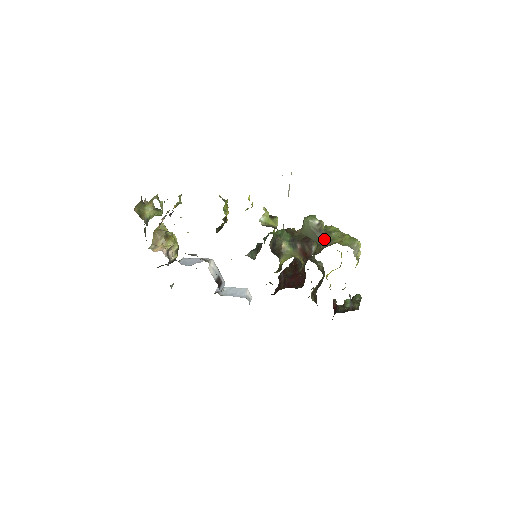
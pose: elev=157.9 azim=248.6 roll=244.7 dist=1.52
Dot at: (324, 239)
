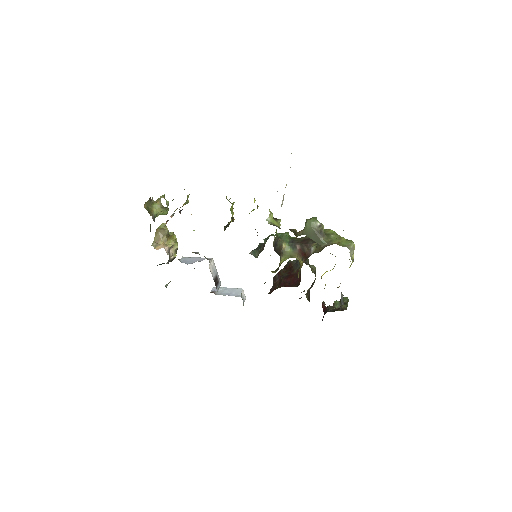
Dot at: (324, 240)
